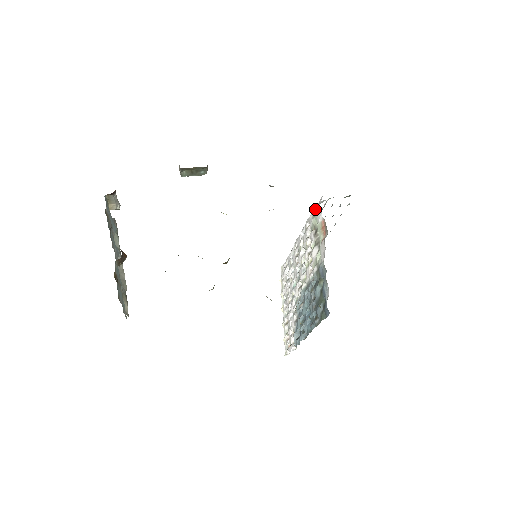
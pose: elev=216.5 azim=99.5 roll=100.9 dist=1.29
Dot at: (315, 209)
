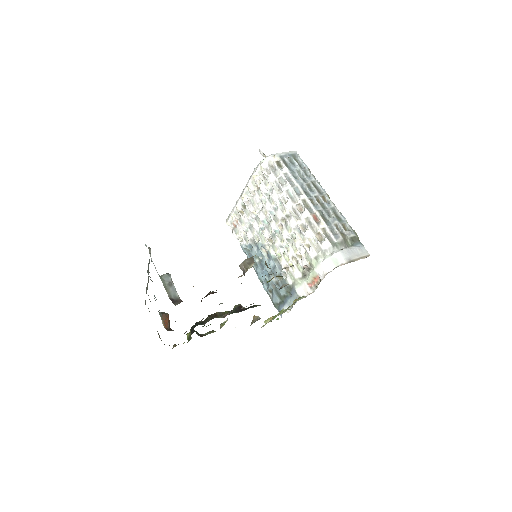
Dot at: (321, 251)
